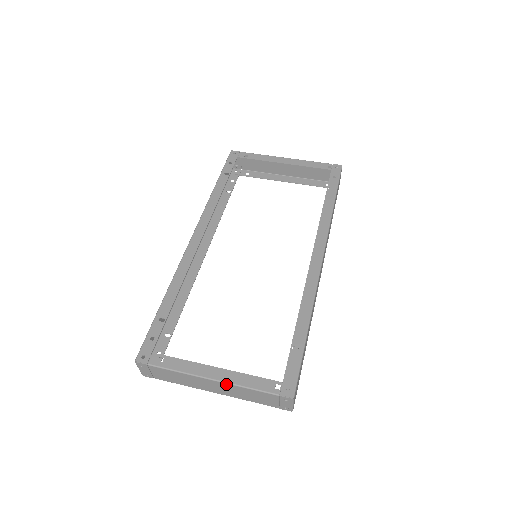
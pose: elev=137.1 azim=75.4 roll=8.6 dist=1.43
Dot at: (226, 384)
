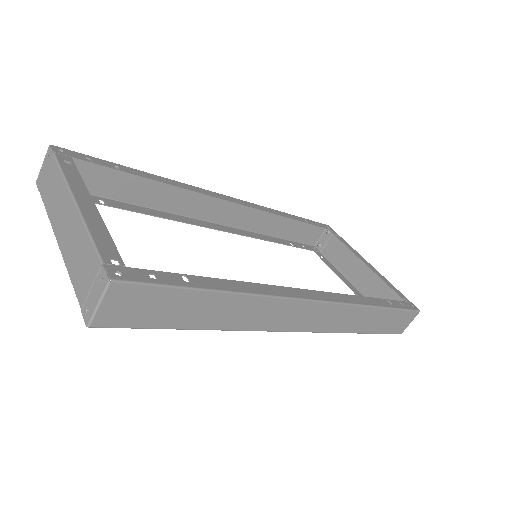
Dot at: (78, 215)
